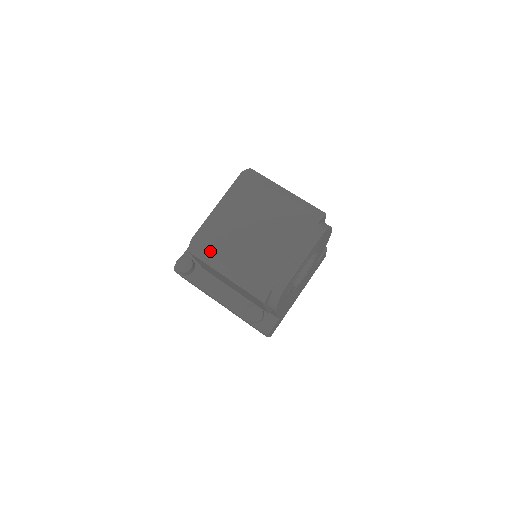
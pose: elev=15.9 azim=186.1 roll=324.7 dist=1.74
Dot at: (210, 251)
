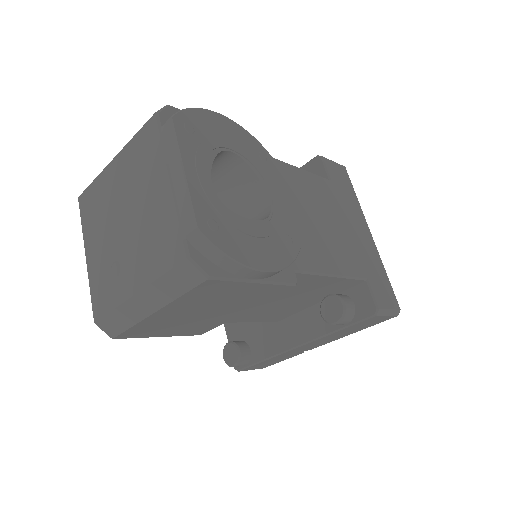
Dot at: (112, 308)
